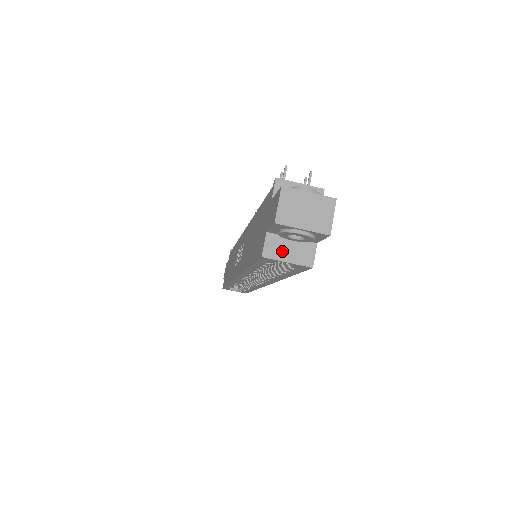
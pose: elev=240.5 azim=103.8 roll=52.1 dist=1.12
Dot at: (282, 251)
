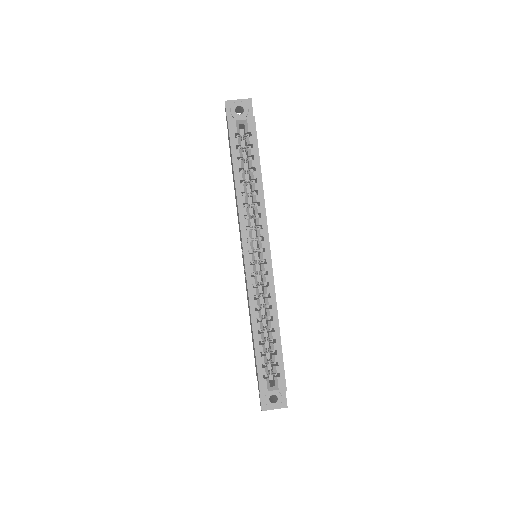
Dot at: (237, 119)
